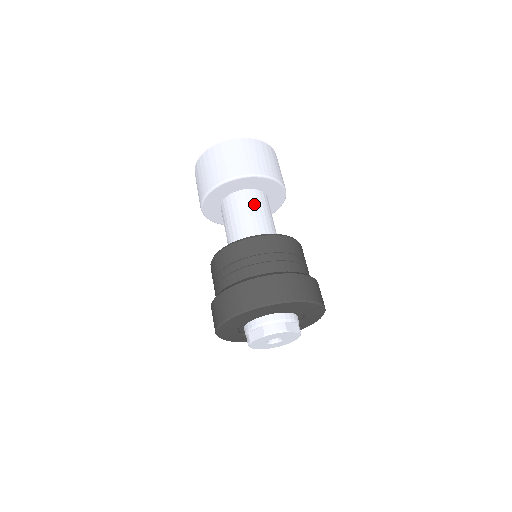
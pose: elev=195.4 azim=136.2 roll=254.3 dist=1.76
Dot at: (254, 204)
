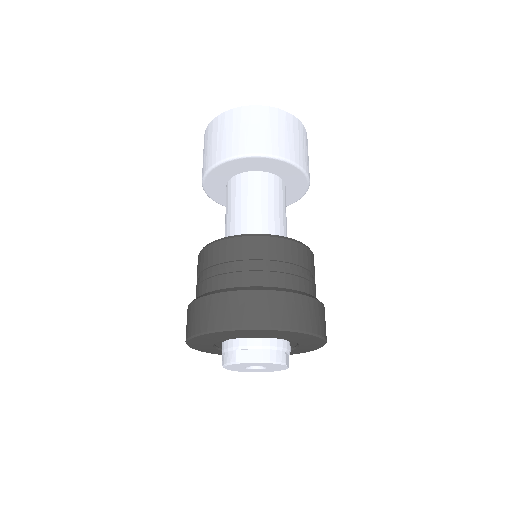
Dot at: (280, 197)
